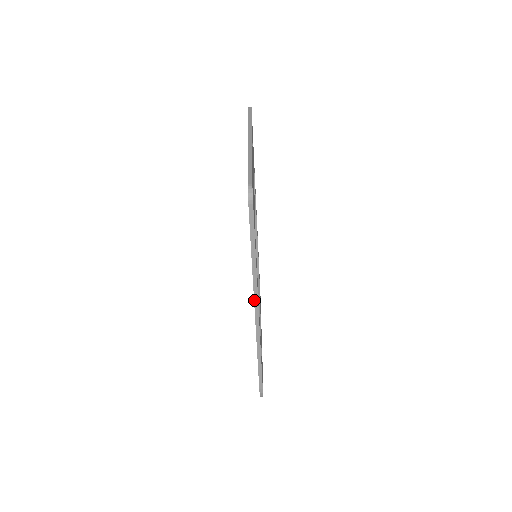
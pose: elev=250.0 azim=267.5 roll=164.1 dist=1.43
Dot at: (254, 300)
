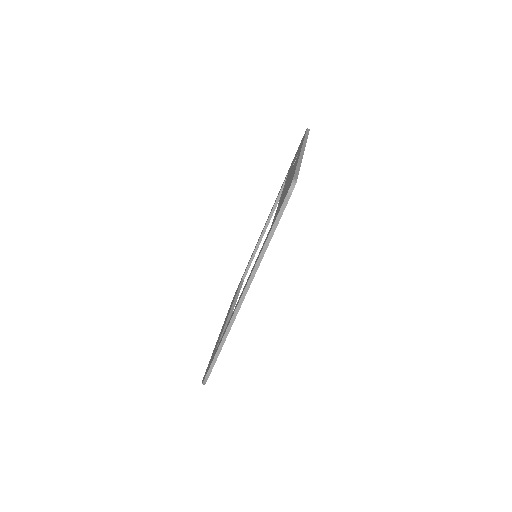
Dot at: (246, 285)
